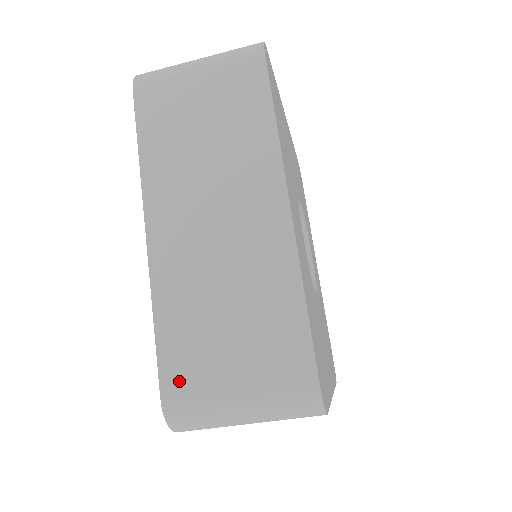
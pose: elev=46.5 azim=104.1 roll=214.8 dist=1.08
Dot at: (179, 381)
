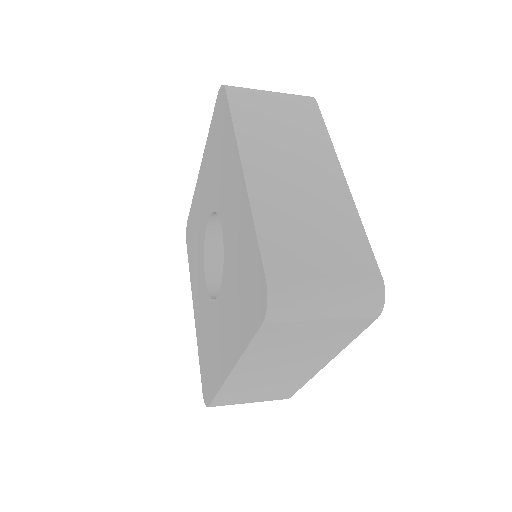
Dot at: (222, 403)
